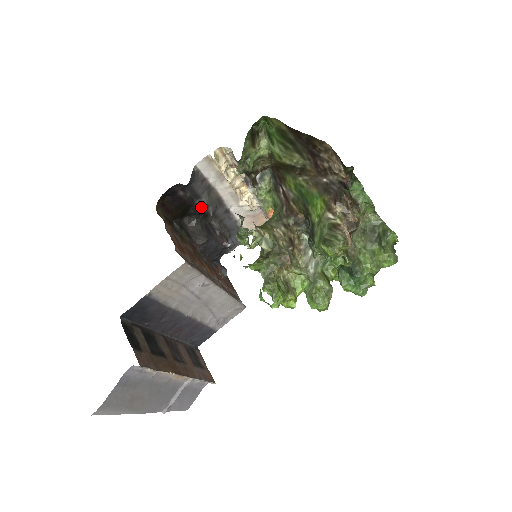
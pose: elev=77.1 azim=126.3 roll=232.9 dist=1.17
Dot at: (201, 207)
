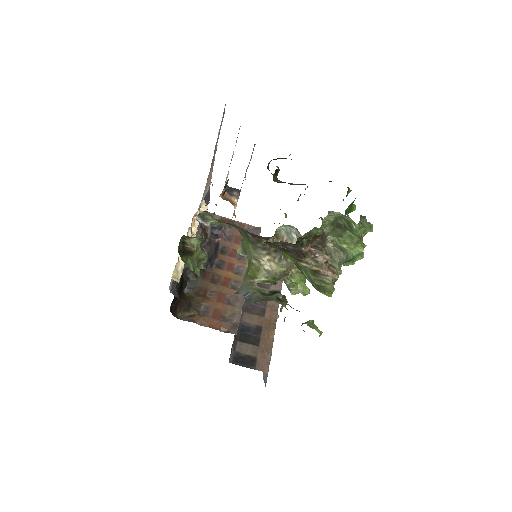
Dot at: (187, 268)
